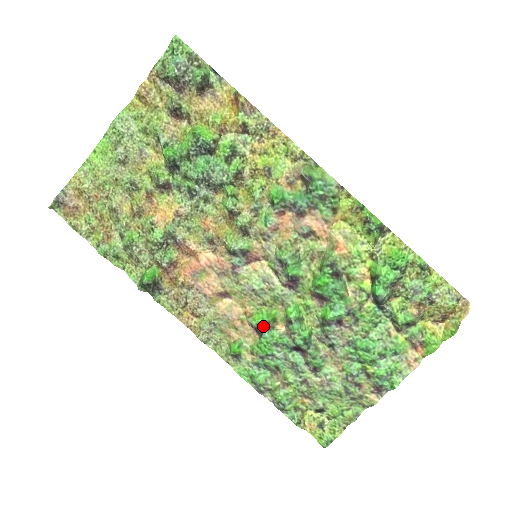
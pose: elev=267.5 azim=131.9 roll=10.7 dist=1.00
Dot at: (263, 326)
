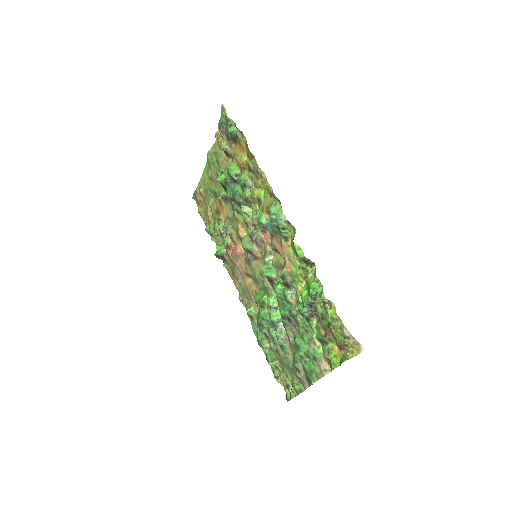
Dot at: (259, 304)
